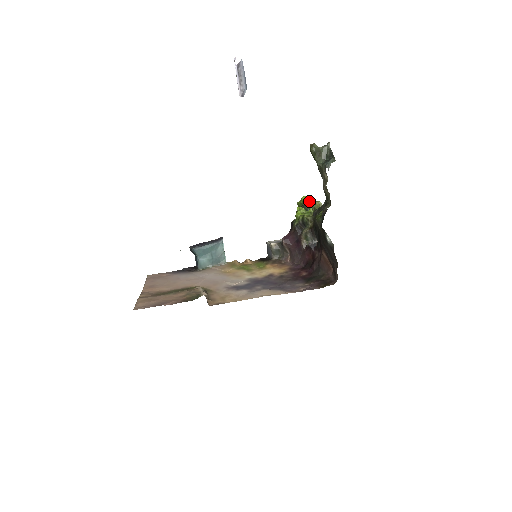
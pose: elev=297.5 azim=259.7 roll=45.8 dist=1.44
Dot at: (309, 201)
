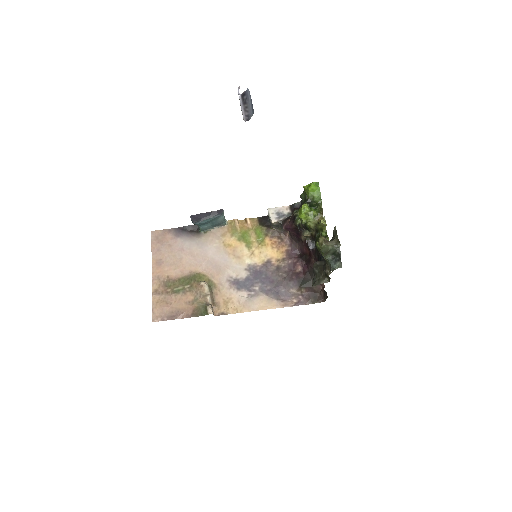
Dot at: (316, 195)
